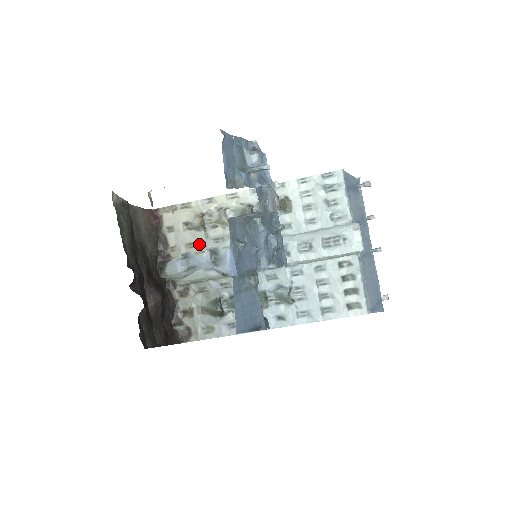
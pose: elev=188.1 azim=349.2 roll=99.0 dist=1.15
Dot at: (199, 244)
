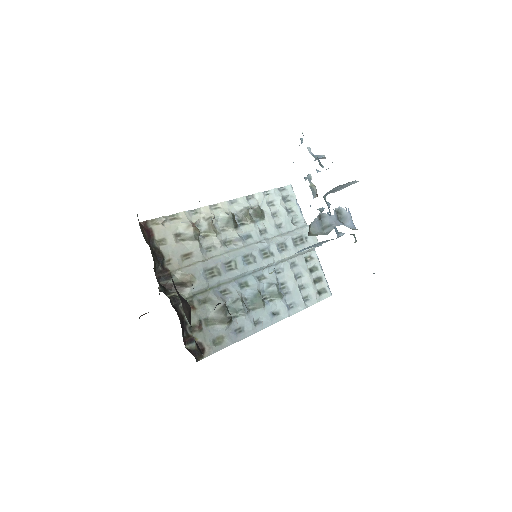
Dot at: (194, 254)
